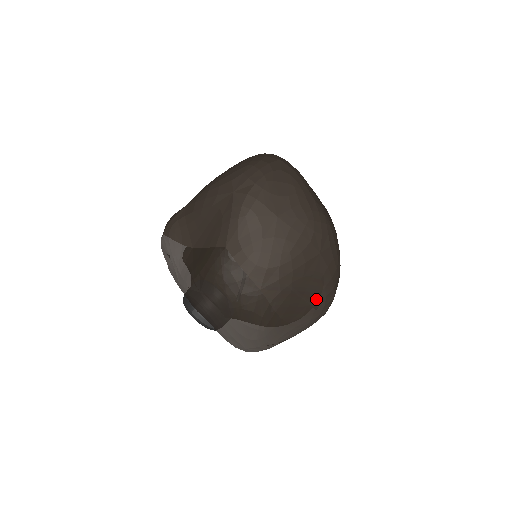
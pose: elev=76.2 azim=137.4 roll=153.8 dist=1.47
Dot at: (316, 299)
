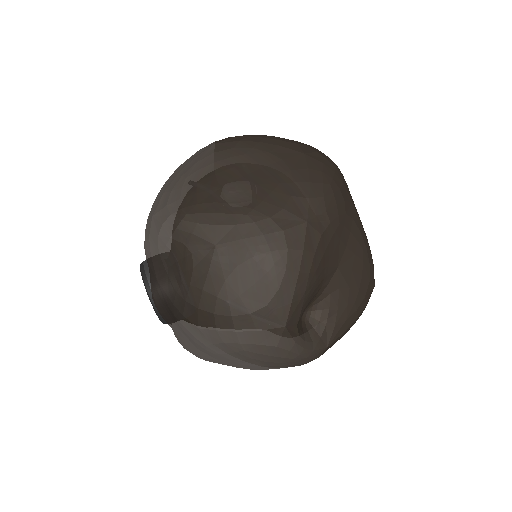
Dot at: (274, 187)
